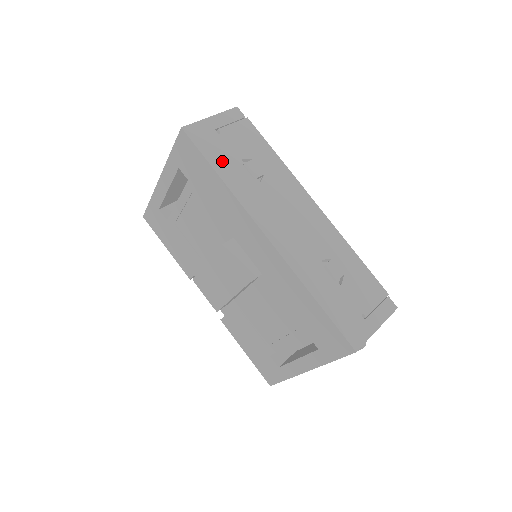
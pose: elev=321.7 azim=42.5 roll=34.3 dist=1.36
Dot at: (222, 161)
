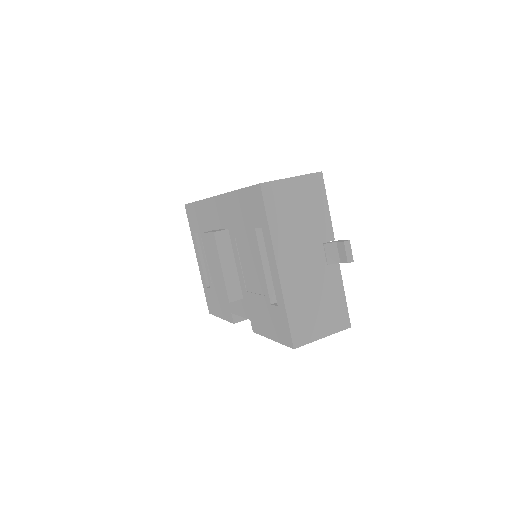
Dot at: occluded
